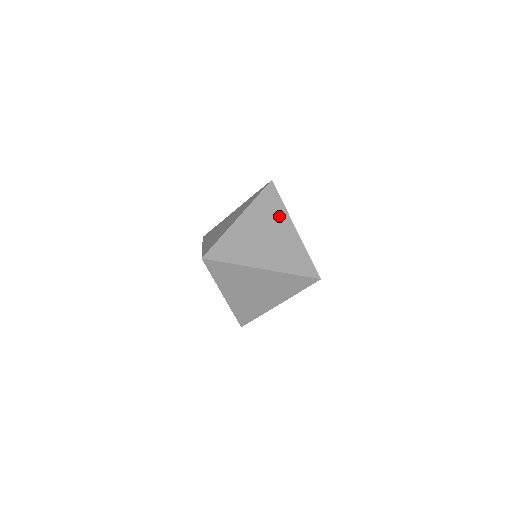
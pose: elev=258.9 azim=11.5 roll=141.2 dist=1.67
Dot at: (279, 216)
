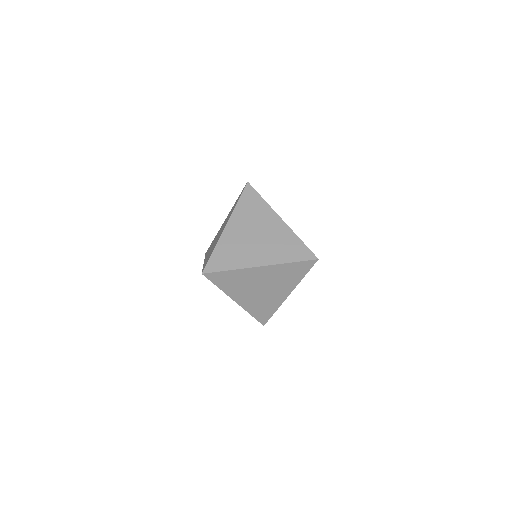
Dot at: (263, 213)
